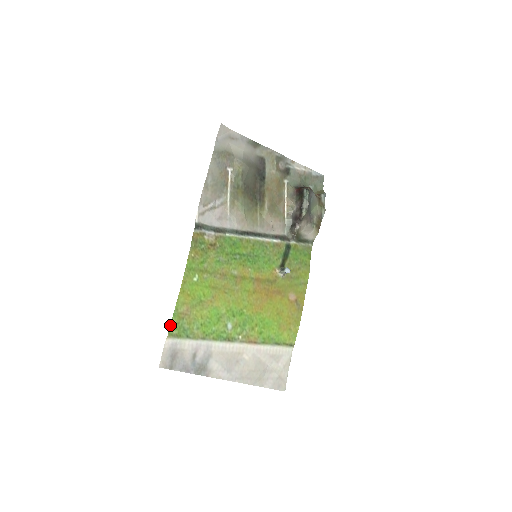
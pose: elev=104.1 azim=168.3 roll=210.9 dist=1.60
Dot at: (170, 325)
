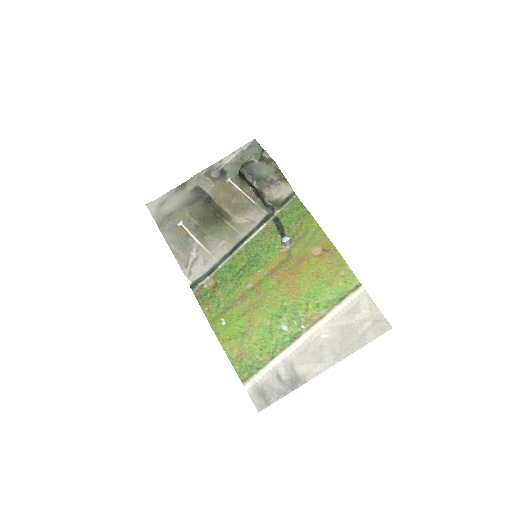
Dot at: (237, 374)
